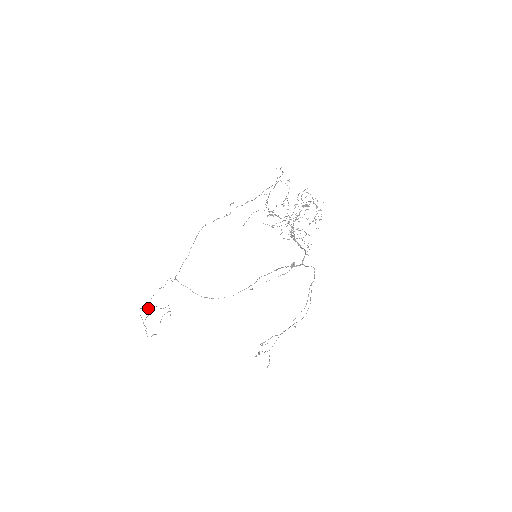
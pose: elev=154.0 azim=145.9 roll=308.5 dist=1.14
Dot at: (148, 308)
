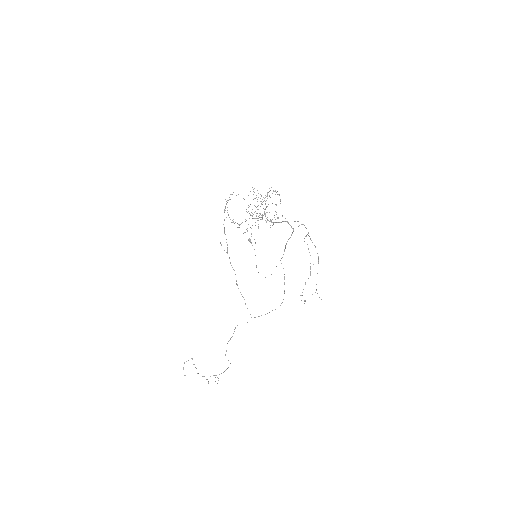
Dot at: occluded
